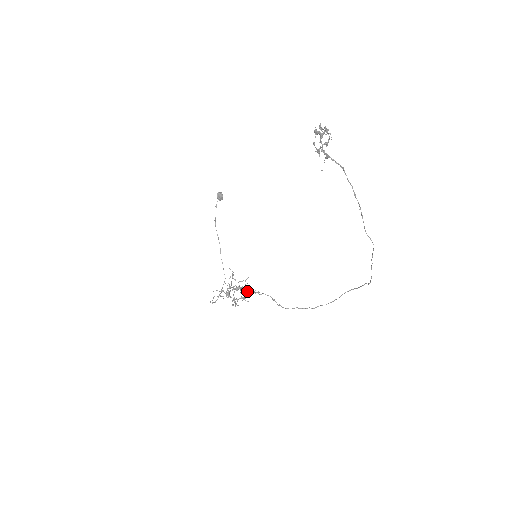
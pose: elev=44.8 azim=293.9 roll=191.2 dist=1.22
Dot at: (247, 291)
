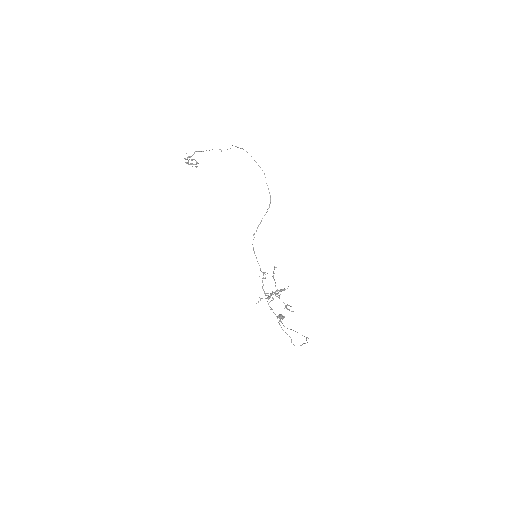
Dot at: occluded
